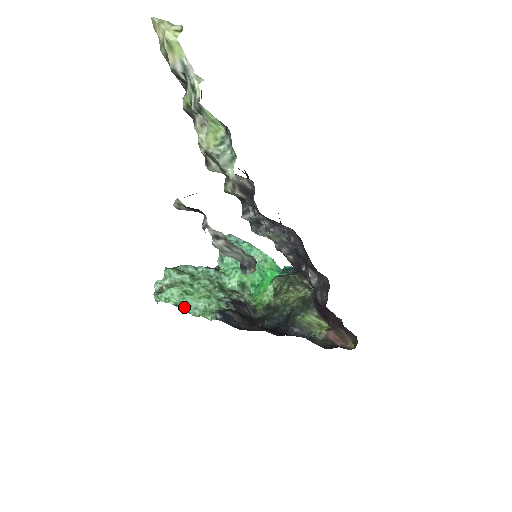
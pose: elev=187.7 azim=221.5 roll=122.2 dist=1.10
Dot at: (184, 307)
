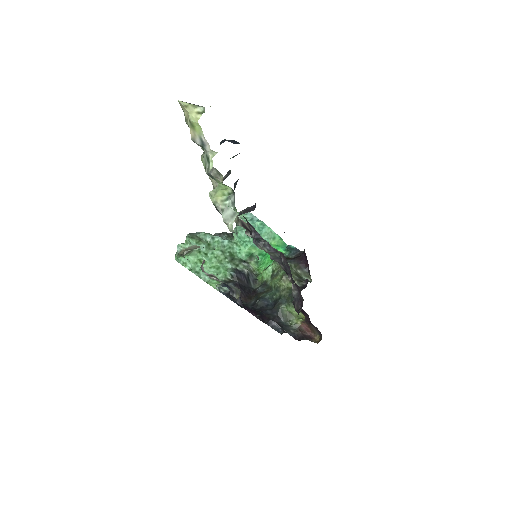
Dot at: (197, 273)
